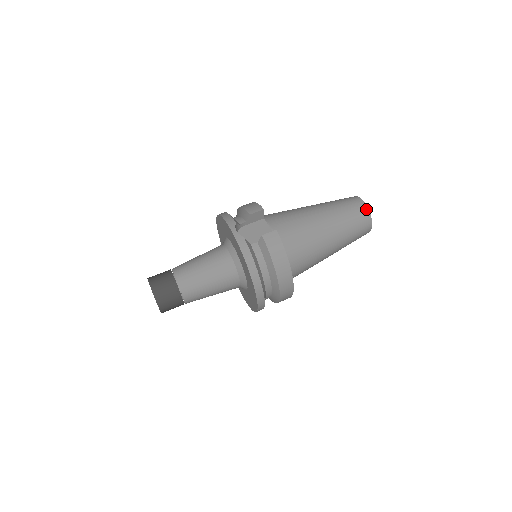
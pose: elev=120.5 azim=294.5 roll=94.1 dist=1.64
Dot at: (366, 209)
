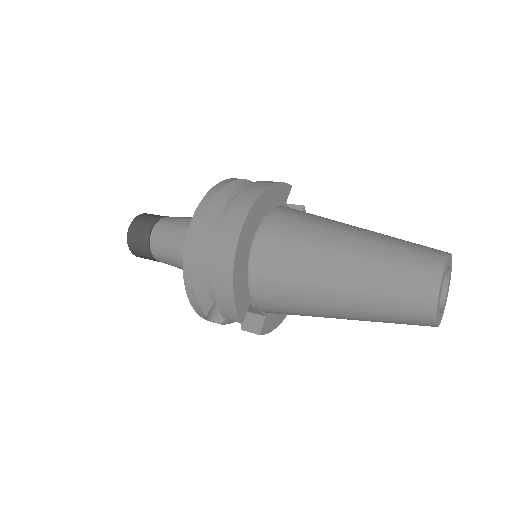
Dot at: (446, 252)
